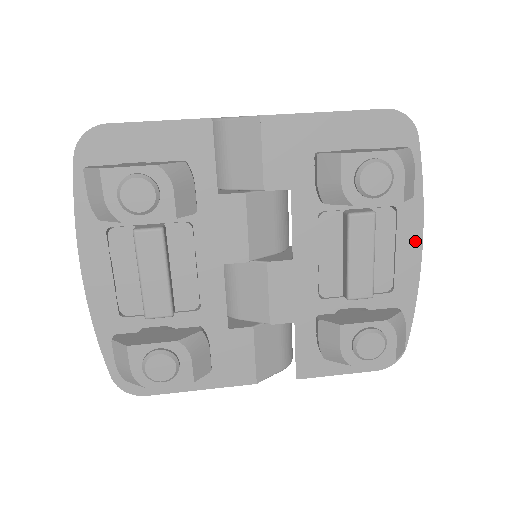
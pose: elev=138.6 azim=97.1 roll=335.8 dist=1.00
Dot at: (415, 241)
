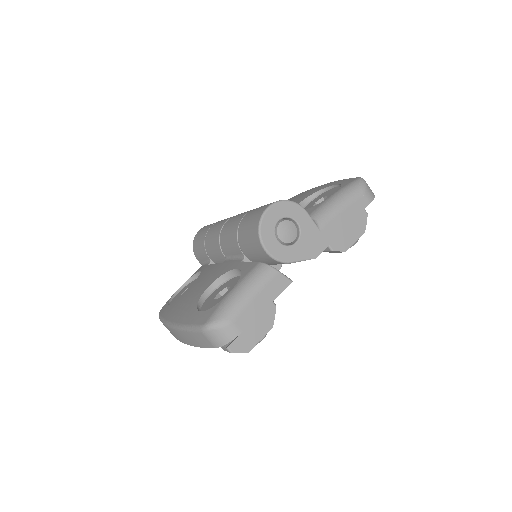
Dot at: occluded
